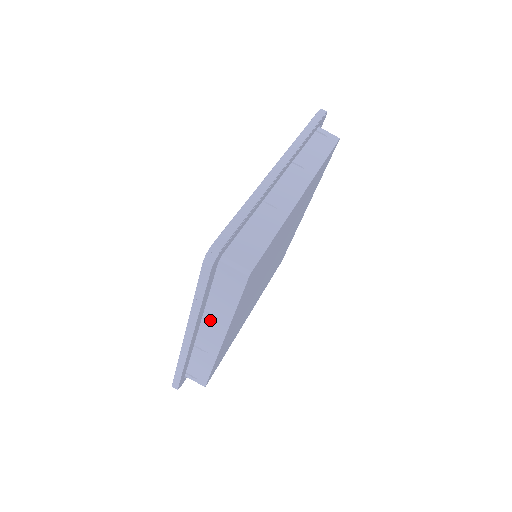
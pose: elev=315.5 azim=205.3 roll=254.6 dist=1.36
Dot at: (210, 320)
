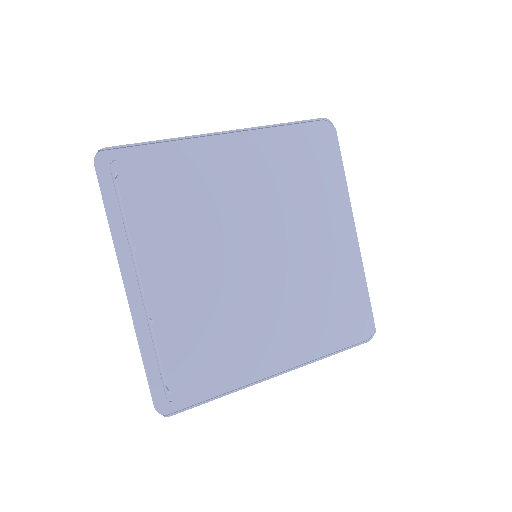
Dot at: (137, 258)
